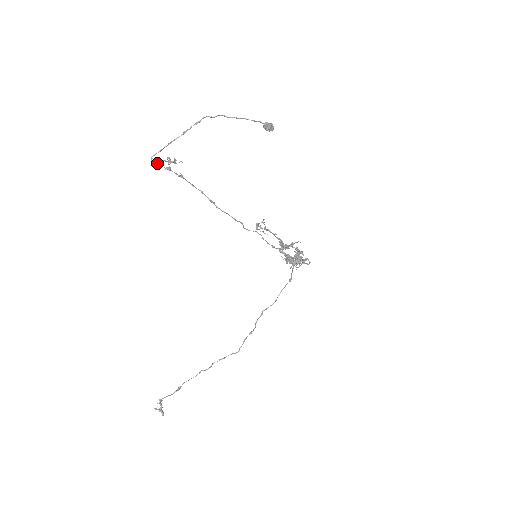
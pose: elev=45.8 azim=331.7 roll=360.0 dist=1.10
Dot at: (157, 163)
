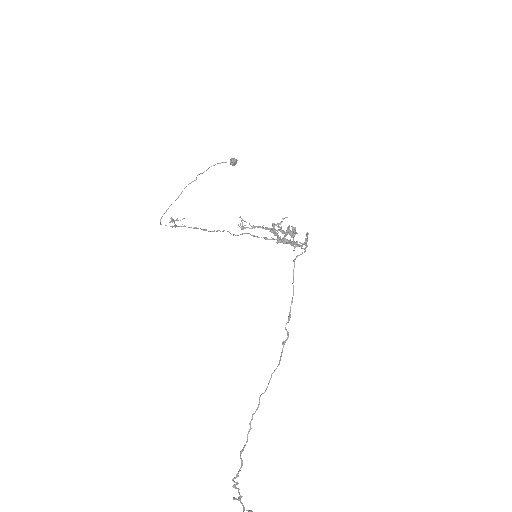
Dot at: occluded
